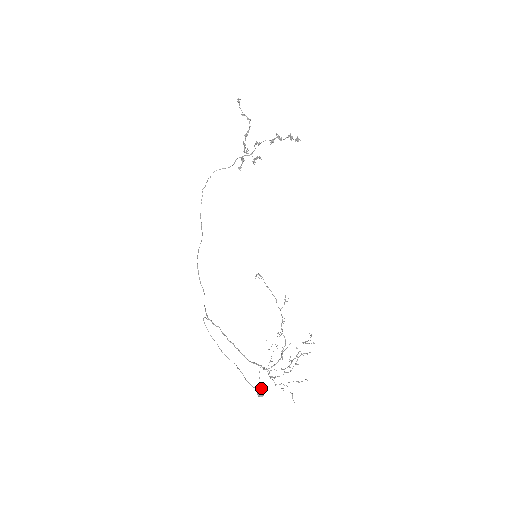
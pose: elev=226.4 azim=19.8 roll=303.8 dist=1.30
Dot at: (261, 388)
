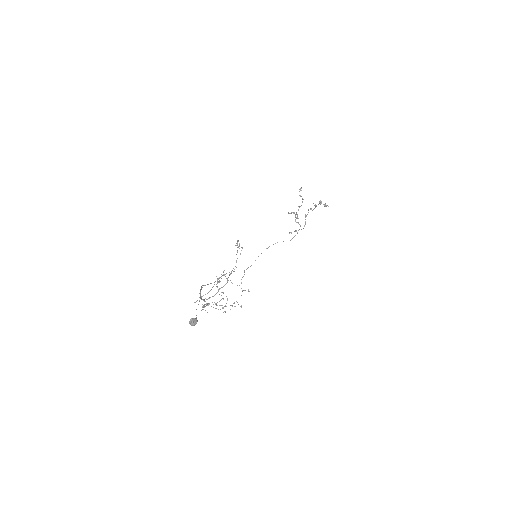
Dot at: (195, 318)
